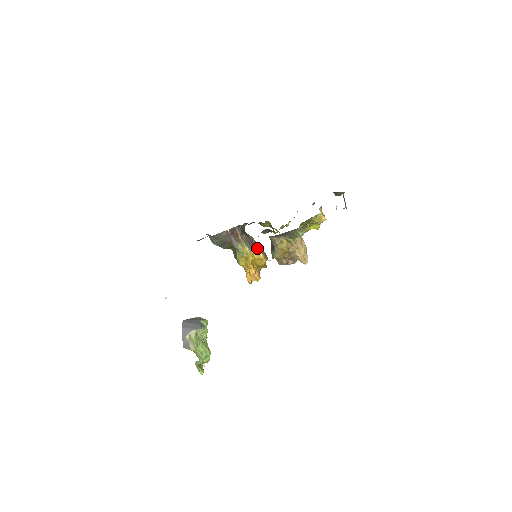
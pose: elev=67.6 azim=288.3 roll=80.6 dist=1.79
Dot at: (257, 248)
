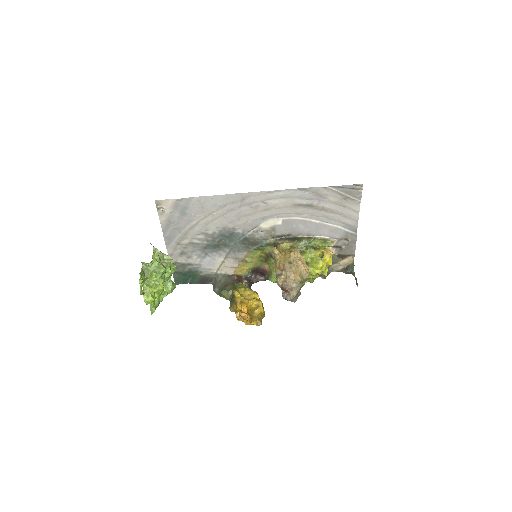
Dot at: occluded
